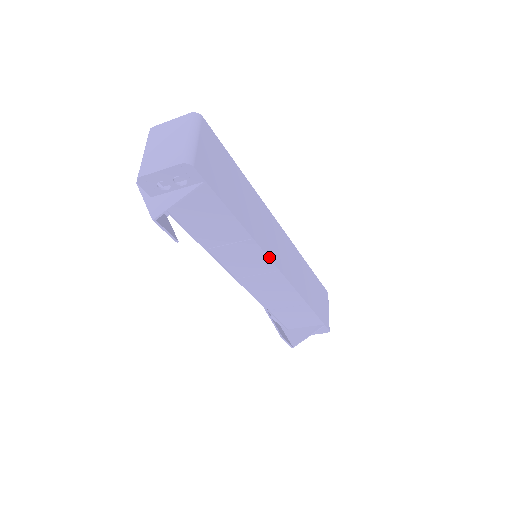
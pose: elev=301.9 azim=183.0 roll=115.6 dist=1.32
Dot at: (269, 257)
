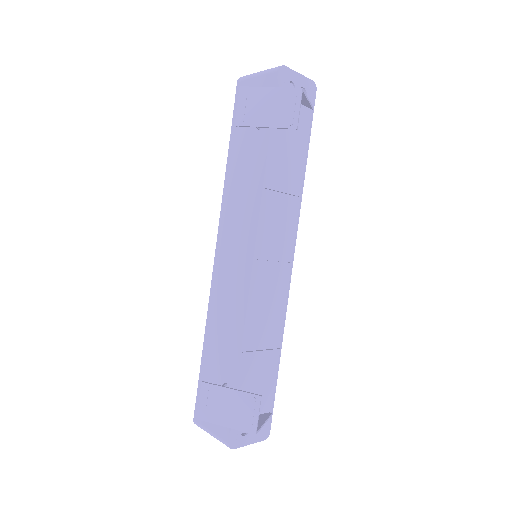
Dot at: (296, 235)
